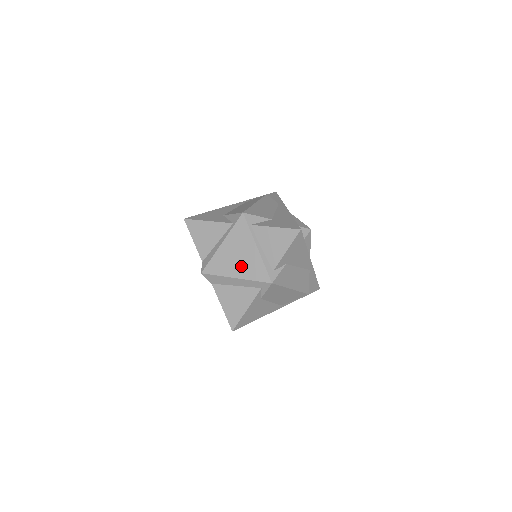
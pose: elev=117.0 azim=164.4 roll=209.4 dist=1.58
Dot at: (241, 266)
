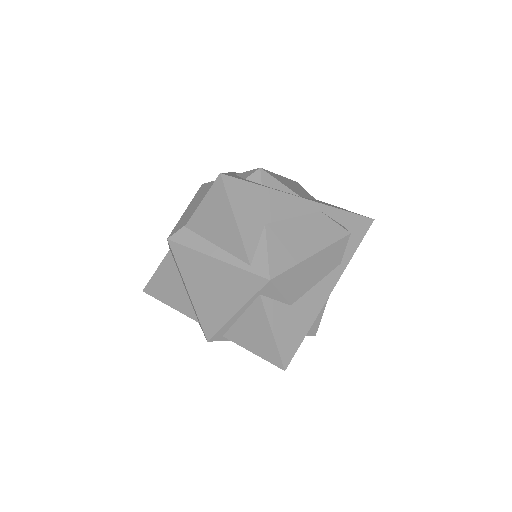
Dot at: (204, 296)
